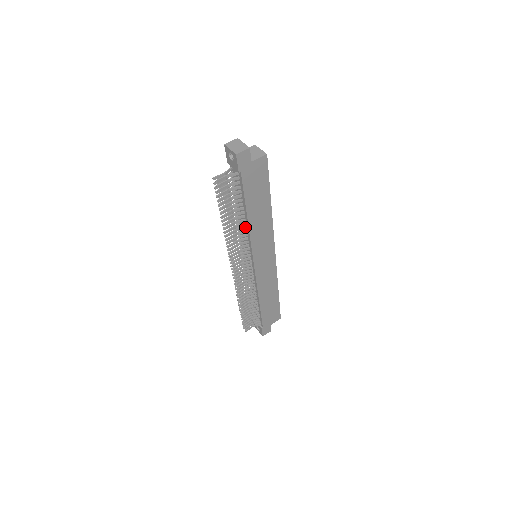
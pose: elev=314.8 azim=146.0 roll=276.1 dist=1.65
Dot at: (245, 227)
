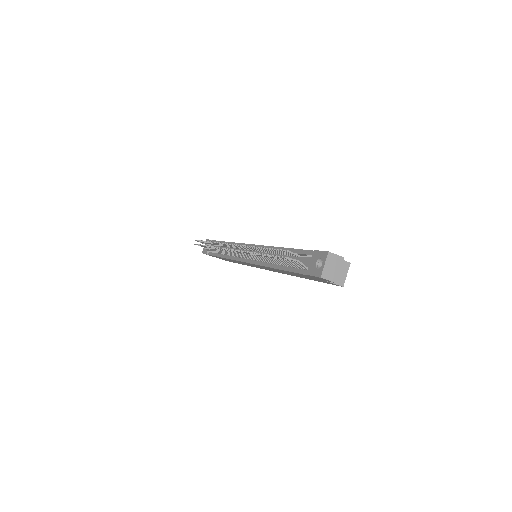
Dot at: (269, 262)
